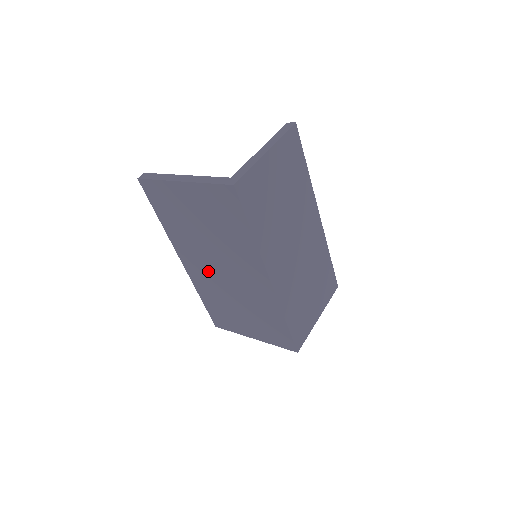
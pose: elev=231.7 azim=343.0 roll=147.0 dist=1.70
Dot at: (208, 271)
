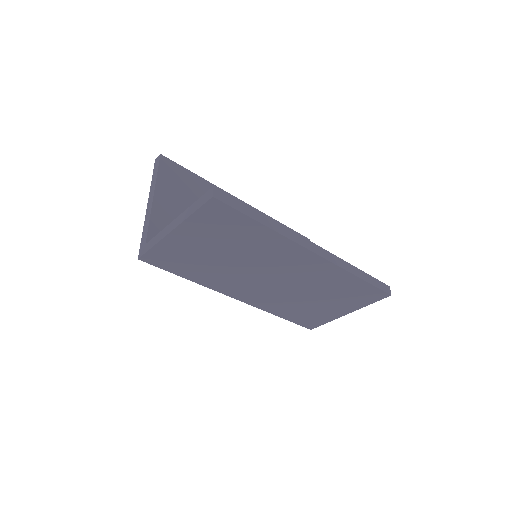
Dot at: occluded
